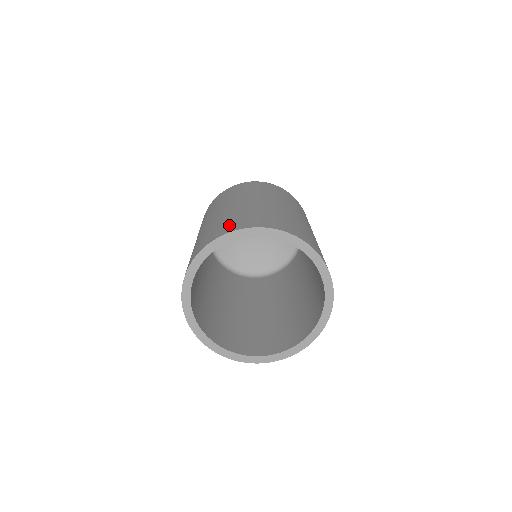
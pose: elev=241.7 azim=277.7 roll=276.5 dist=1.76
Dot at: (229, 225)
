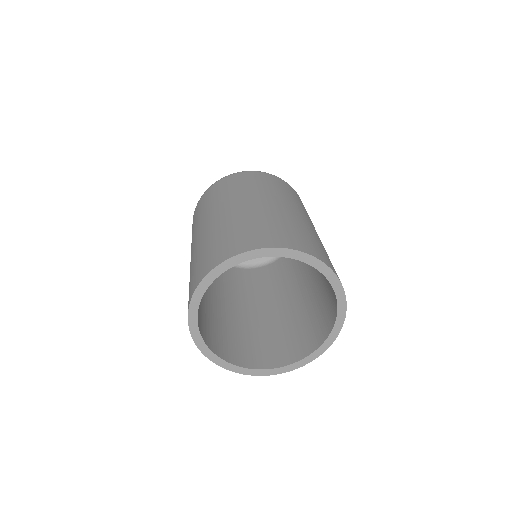
Dot at: (245, 239)
